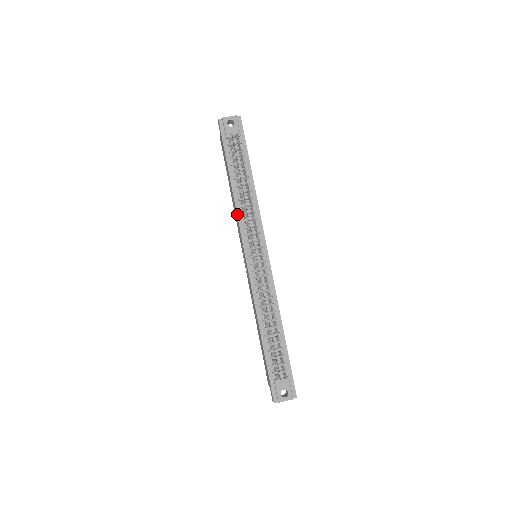
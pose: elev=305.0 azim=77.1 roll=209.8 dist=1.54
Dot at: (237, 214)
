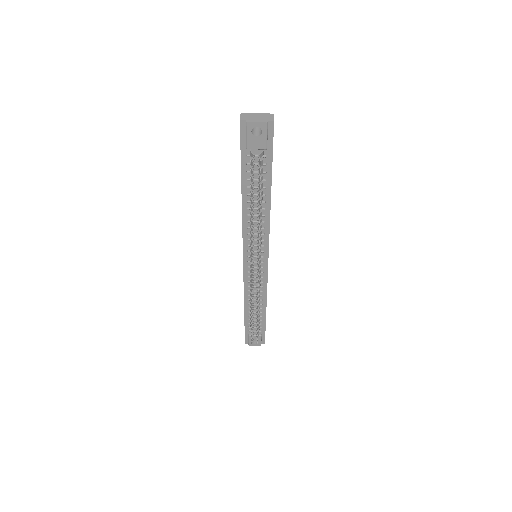
Dot at: (242, 226)
